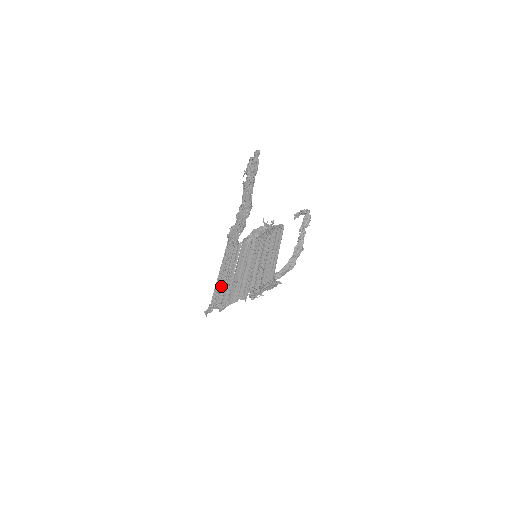
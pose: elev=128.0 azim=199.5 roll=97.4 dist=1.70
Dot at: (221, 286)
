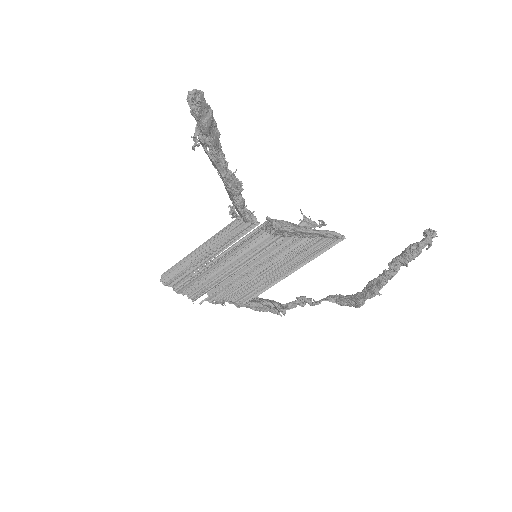
Dot at: (187, 263)
